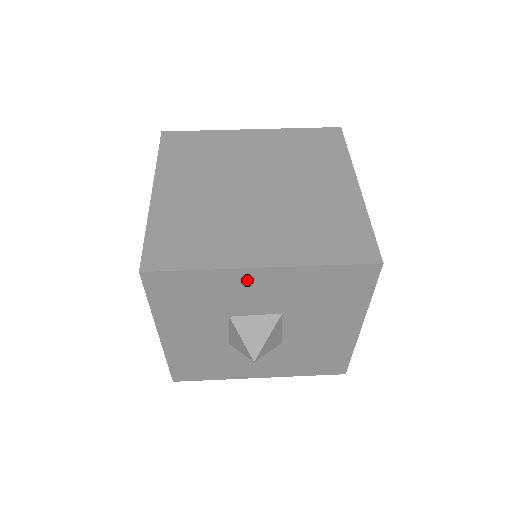
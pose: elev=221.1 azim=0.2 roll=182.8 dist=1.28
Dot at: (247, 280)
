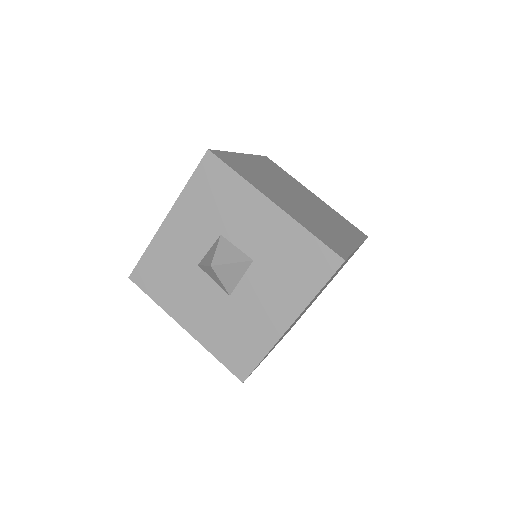
Dot at: (258, 207)
